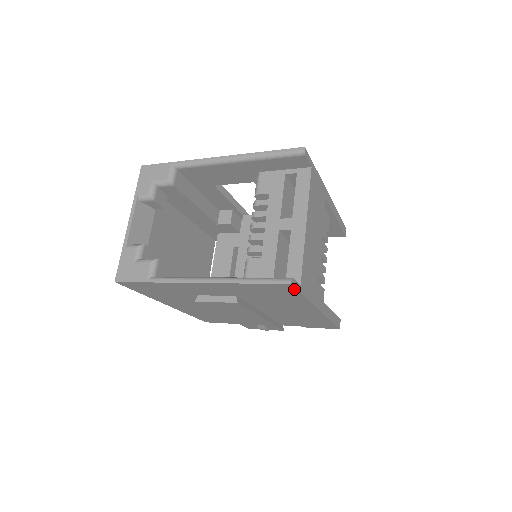
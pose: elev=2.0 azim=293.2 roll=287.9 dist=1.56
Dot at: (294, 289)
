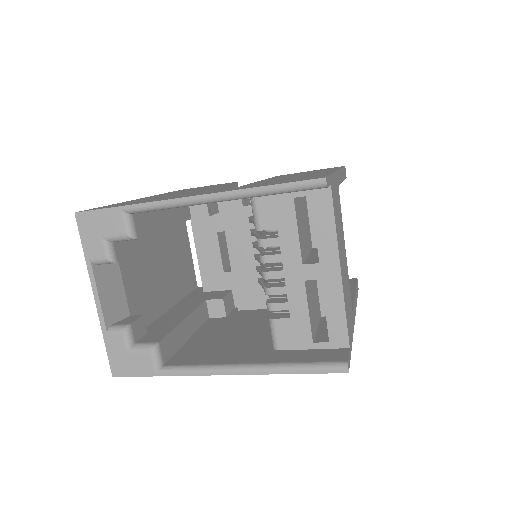
Dot at: occluded
